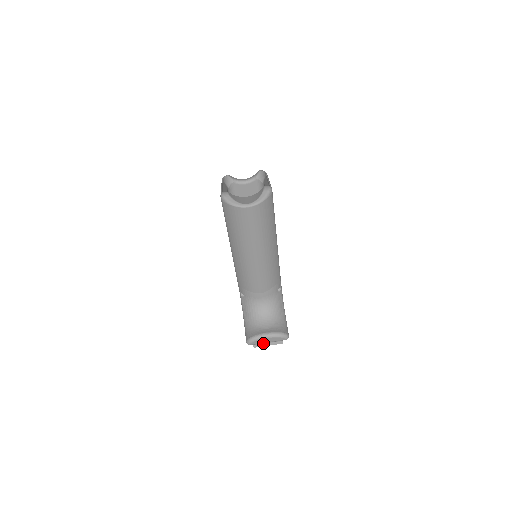
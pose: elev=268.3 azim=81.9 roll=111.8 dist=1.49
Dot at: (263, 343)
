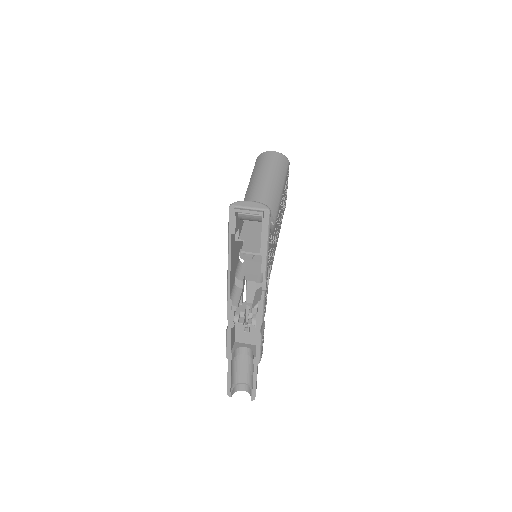
Dot at: (244, 209)
